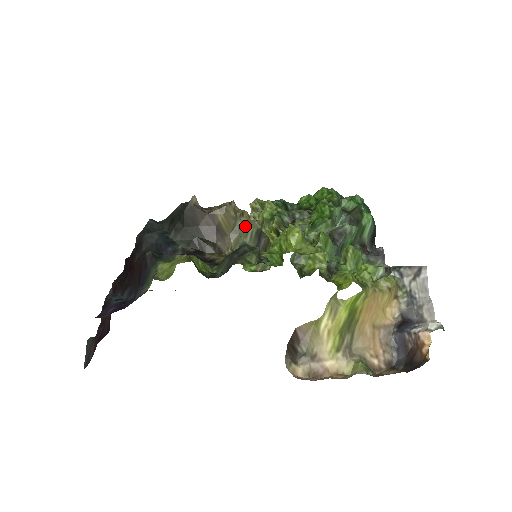
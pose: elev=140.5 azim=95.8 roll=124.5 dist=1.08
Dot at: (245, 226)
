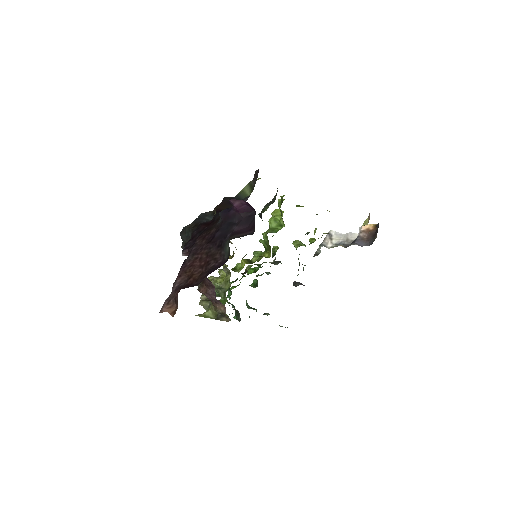
Dot at: occluded
